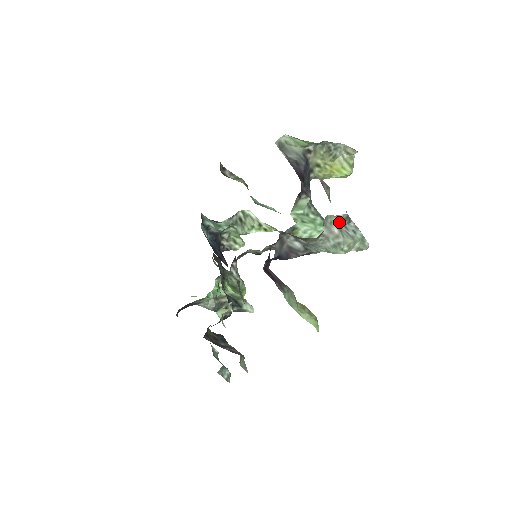
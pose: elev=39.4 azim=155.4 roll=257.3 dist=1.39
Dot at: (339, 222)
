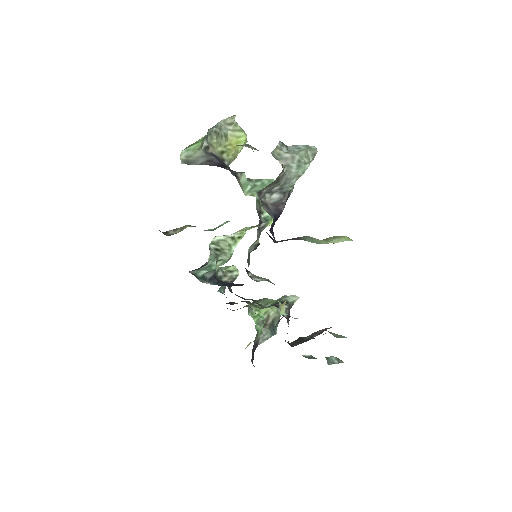
Dot at: (282, 151)
